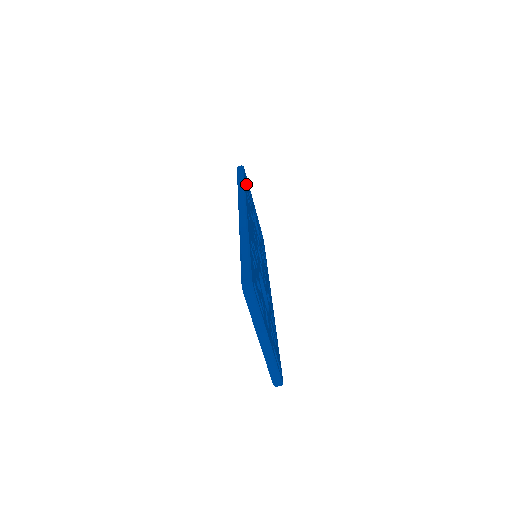
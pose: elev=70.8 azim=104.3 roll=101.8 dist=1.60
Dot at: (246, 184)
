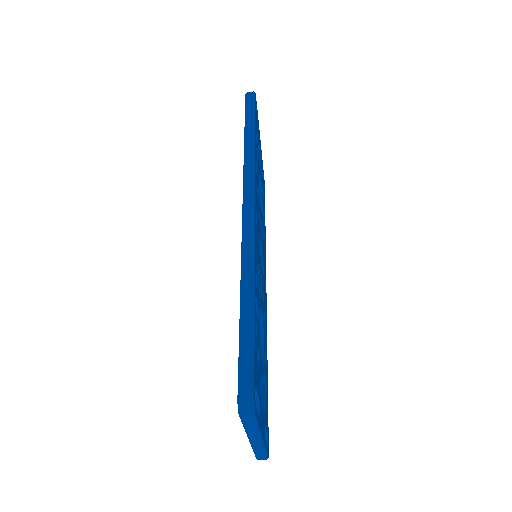
Dot at: (256, 130)
